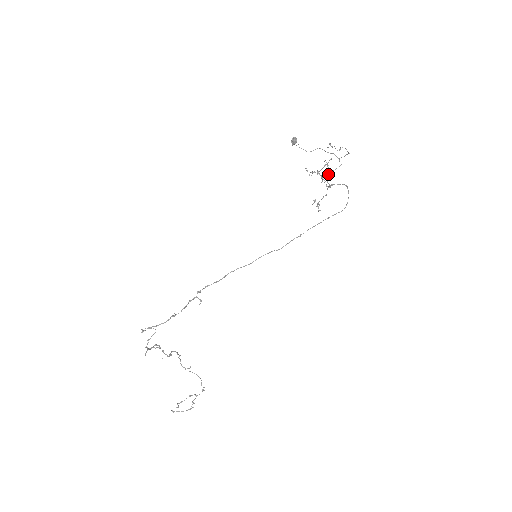
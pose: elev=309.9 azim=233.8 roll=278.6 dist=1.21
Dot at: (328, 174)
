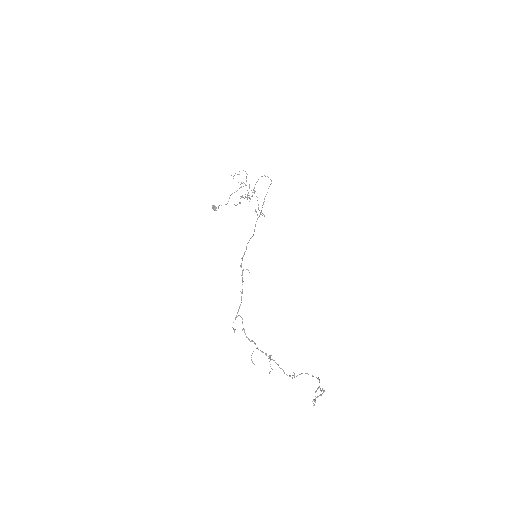
Dot at: (248, 195)
